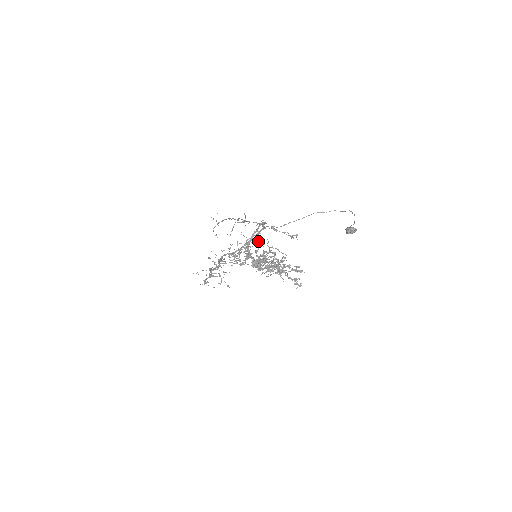
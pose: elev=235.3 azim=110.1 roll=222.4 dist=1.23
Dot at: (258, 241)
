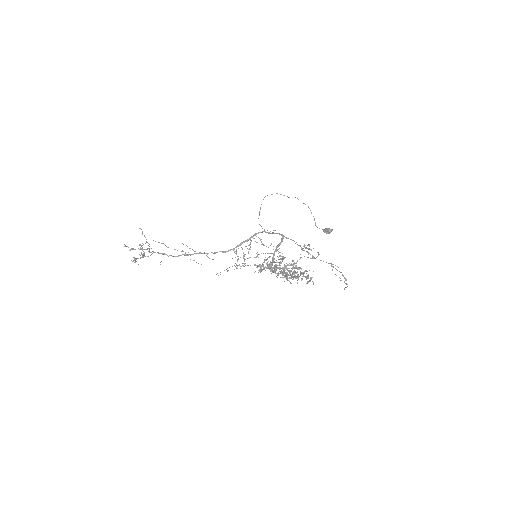
Dot at: occluded
